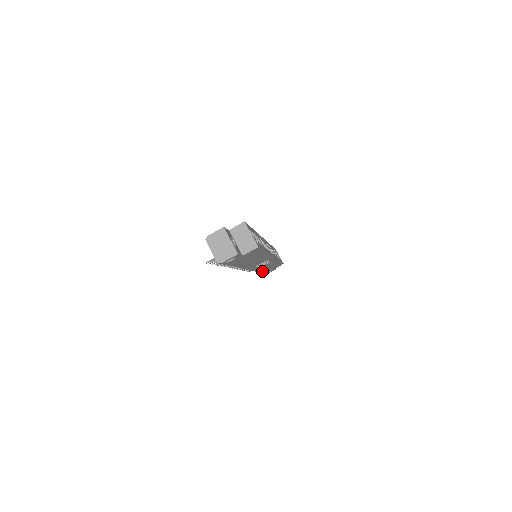
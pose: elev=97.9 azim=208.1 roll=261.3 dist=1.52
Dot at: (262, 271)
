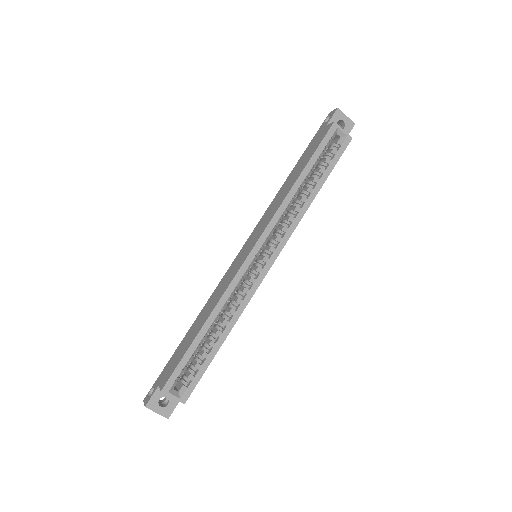
Dot at: occluded
